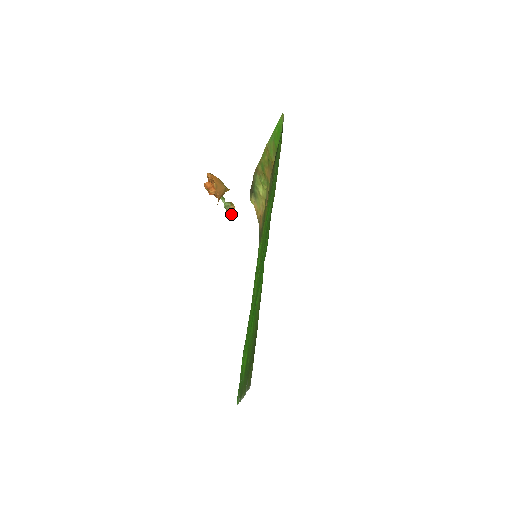
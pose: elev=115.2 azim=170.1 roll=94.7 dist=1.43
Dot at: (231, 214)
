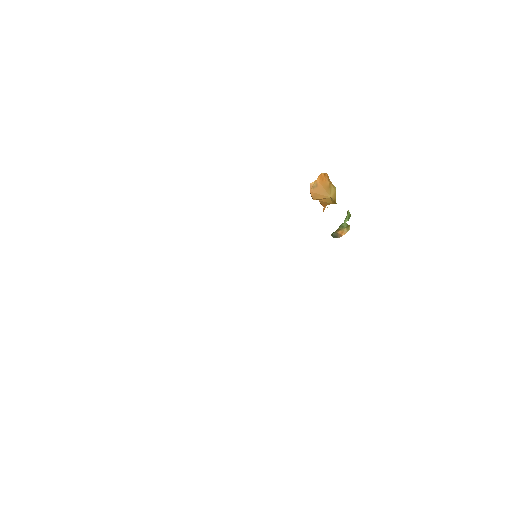
Dot at: (336, 234)
